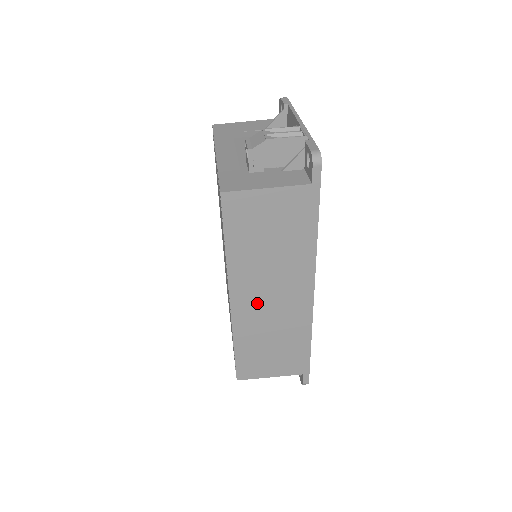
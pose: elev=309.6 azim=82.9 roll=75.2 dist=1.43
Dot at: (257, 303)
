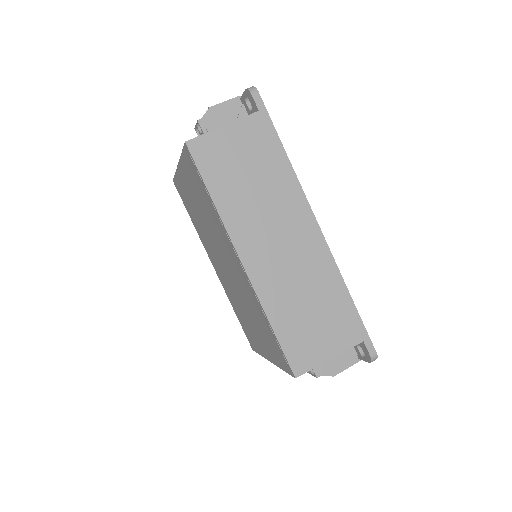
Dot at: (269, 255)
